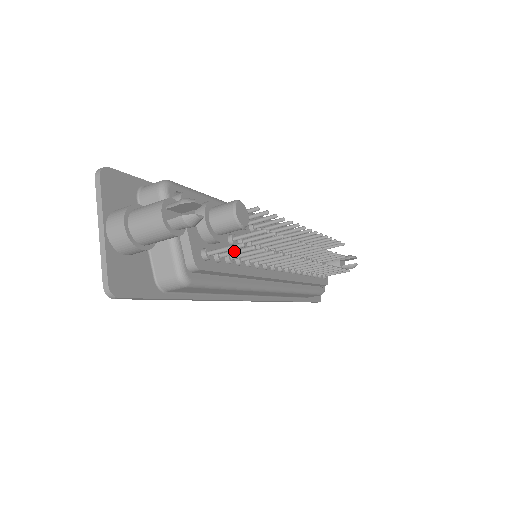
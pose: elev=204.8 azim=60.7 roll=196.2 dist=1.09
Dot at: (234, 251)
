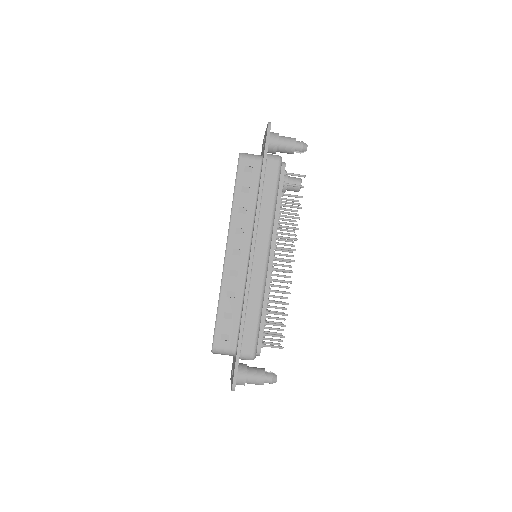
Dot at: (293, 184)
